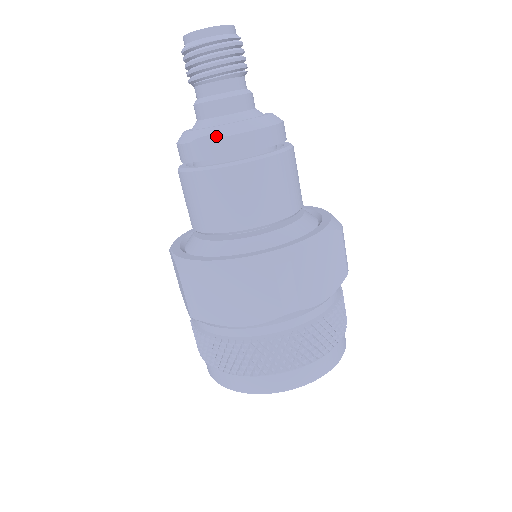
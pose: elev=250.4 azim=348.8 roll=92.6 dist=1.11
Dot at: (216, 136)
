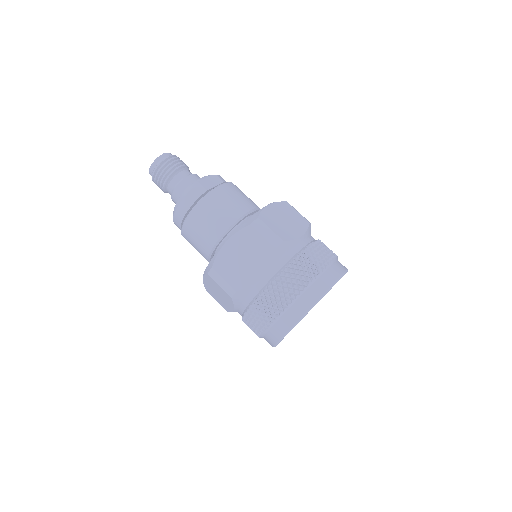
Dot at: (210, 176)
